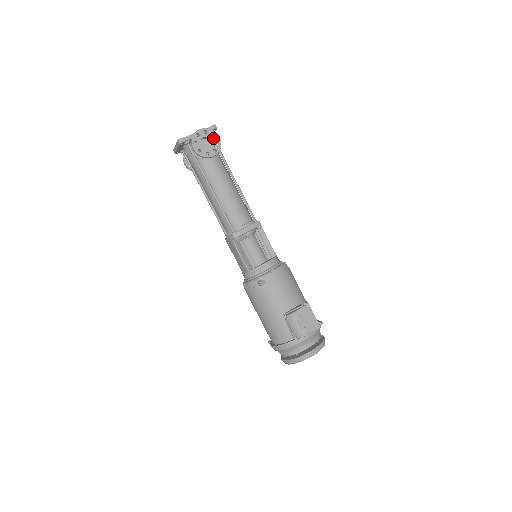
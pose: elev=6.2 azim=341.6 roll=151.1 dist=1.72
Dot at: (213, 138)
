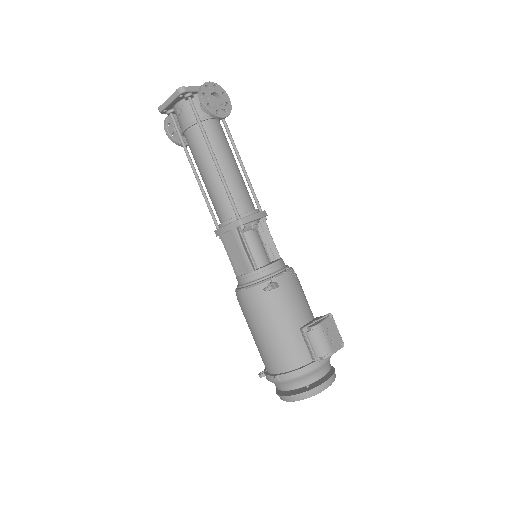
Dot at: (223, 97)
